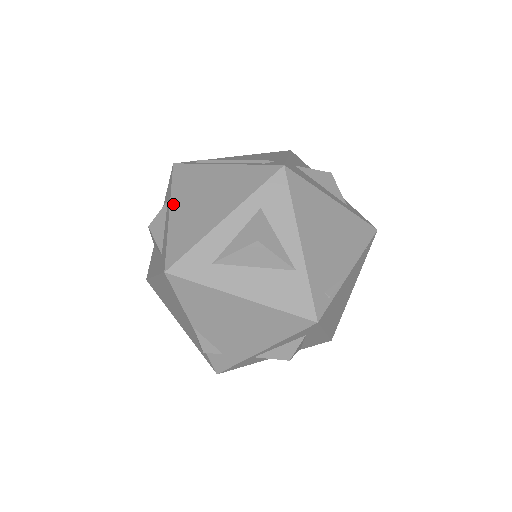
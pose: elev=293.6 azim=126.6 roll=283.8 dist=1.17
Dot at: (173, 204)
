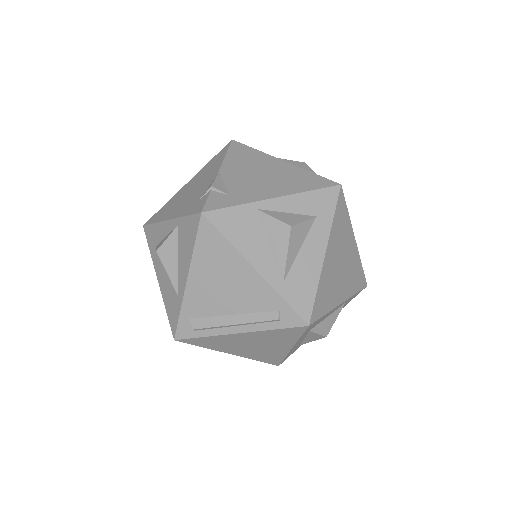
Dot at: occluded
